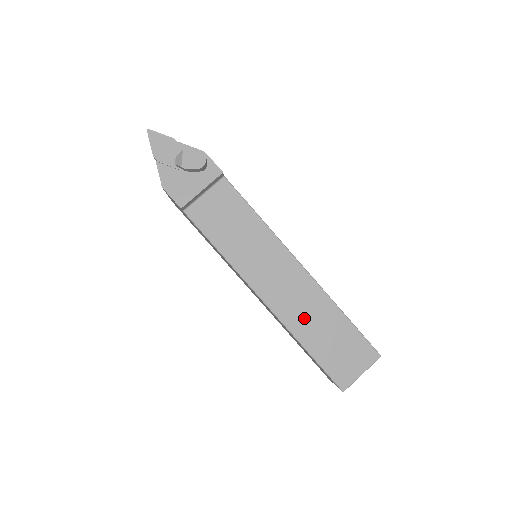
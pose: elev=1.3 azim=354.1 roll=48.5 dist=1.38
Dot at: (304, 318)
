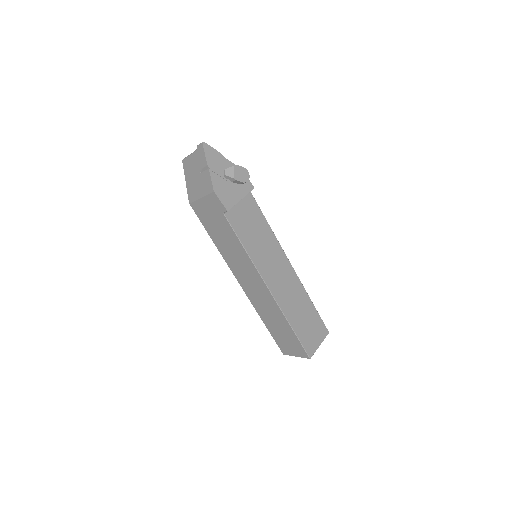
Dot at: (292, 304)
